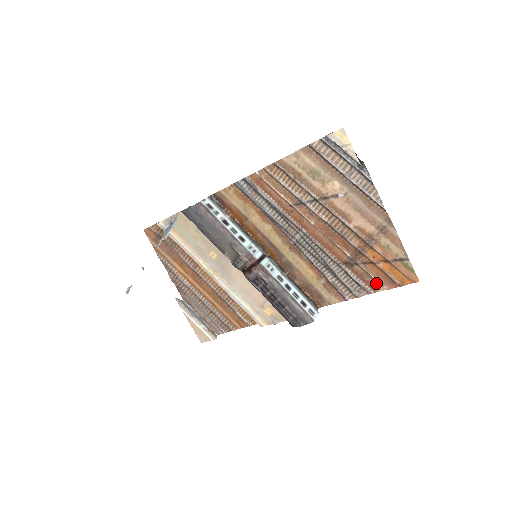
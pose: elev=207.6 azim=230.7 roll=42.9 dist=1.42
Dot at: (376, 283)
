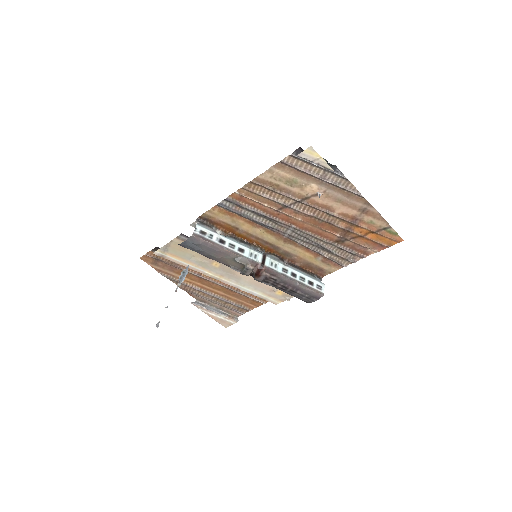
Dot at: (367, 249)
